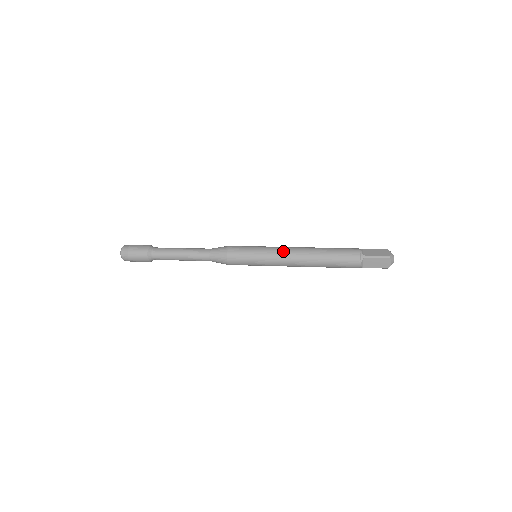
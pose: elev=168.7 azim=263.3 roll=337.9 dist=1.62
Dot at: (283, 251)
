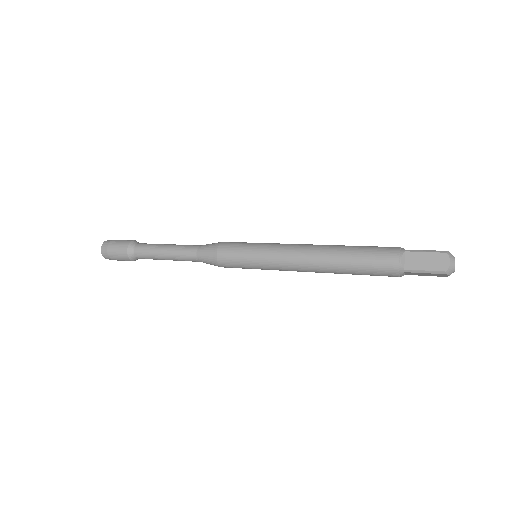
Dot at: (287, 261)
